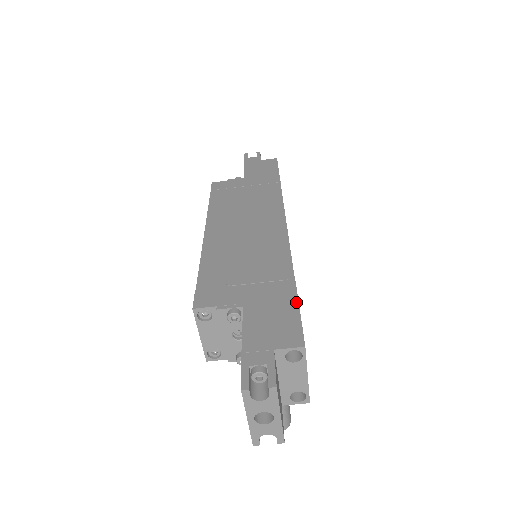
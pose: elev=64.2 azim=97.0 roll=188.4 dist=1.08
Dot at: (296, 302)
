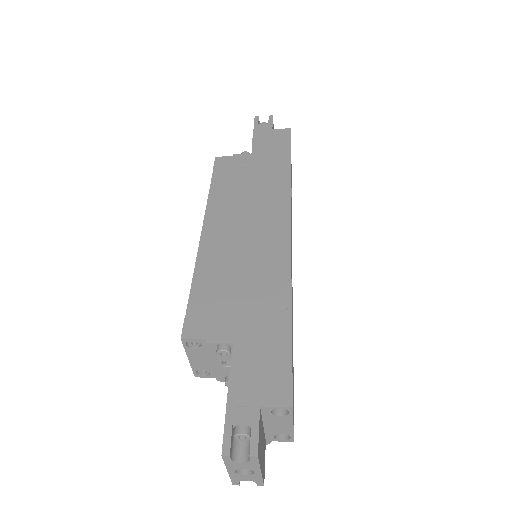
Dot at: (289, 345)
